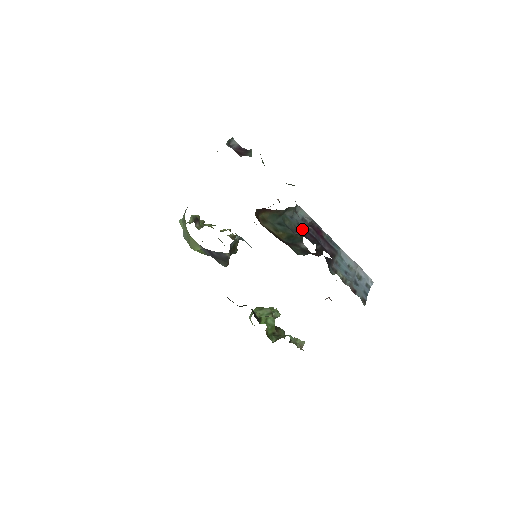
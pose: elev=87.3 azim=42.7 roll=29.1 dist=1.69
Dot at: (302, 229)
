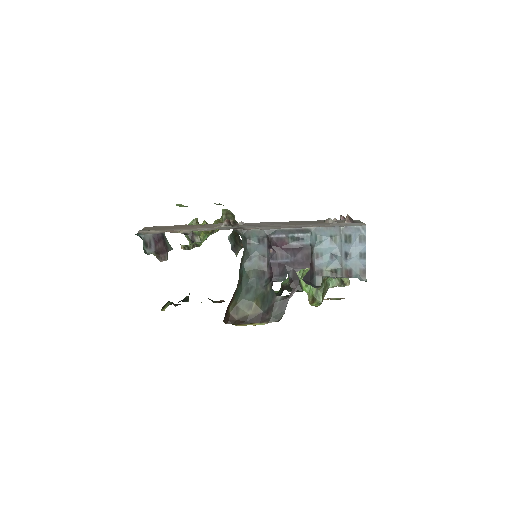
Dot at: (266, 260)
